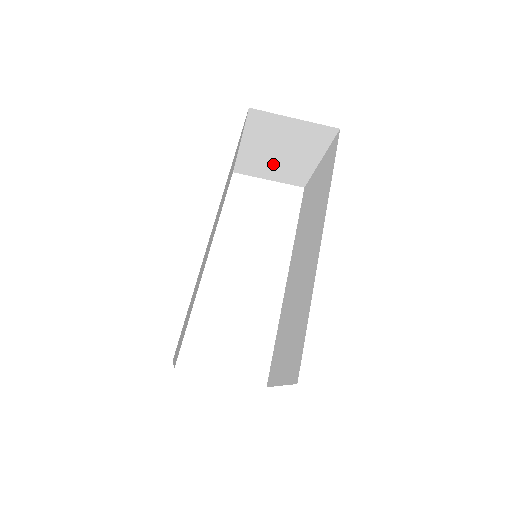
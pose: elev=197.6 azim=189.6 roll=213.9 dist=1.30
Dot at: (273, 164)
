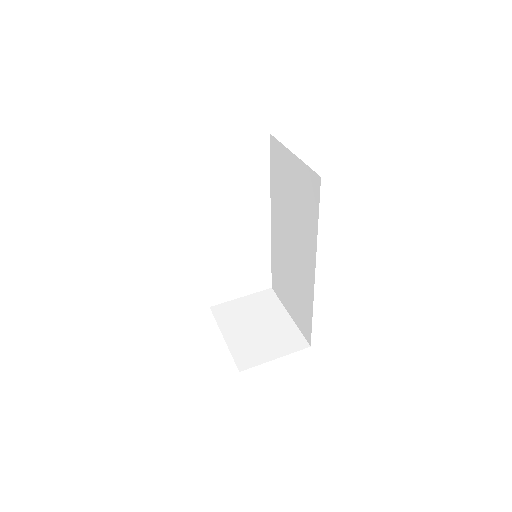
Dot at: occluded
